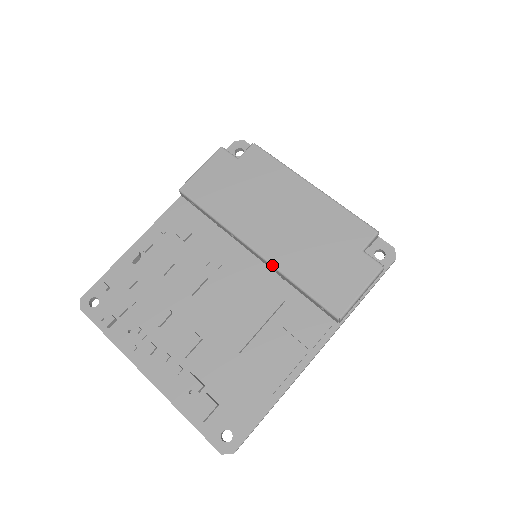
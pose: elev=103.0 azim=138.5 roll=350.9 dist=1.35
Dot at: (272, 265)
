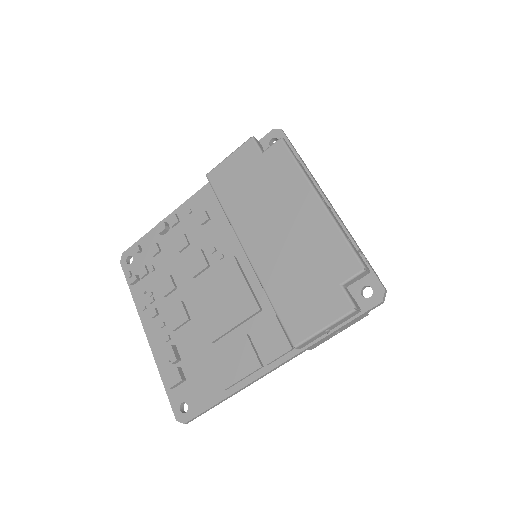
Dot at: (255, 273)
